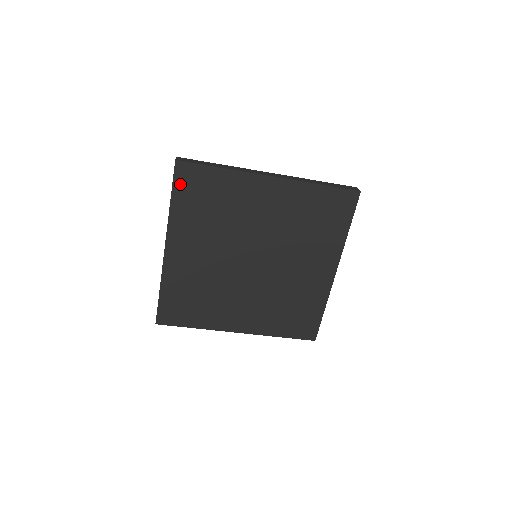
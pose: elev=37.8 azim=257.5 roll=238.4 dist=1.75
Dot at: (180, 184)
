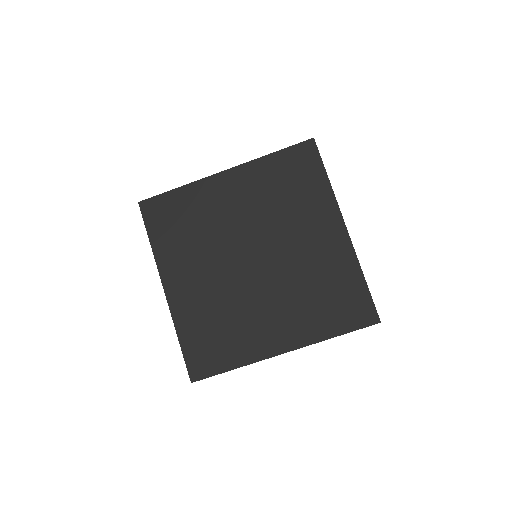
Dot at: (151, 221)
